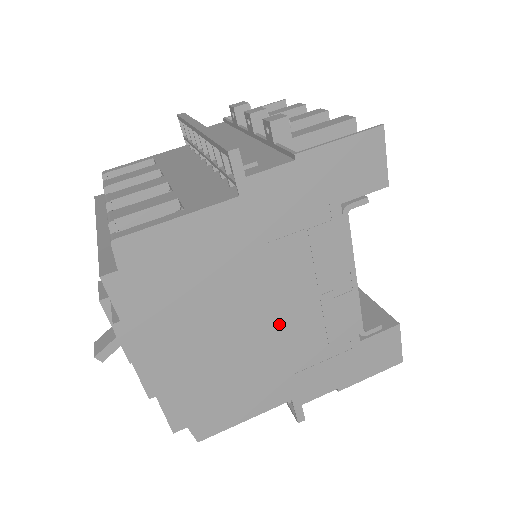
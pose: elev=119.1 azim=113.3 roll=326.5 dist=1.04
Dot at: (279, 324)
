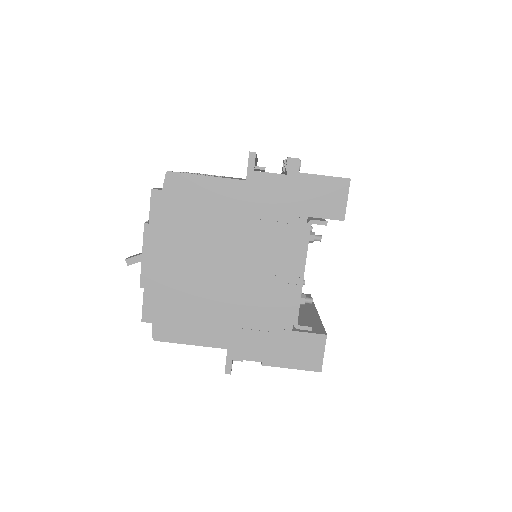
Dot at: (240, 281)
